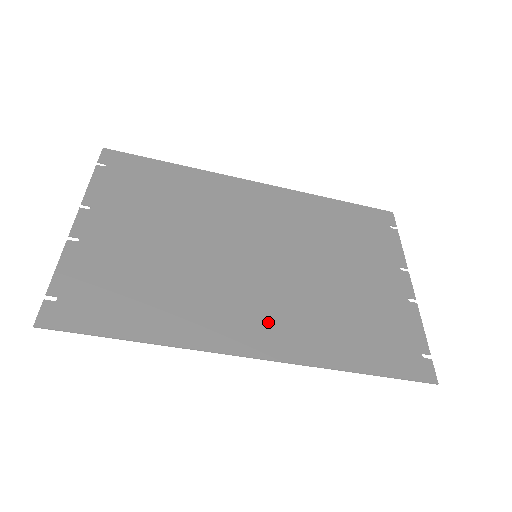
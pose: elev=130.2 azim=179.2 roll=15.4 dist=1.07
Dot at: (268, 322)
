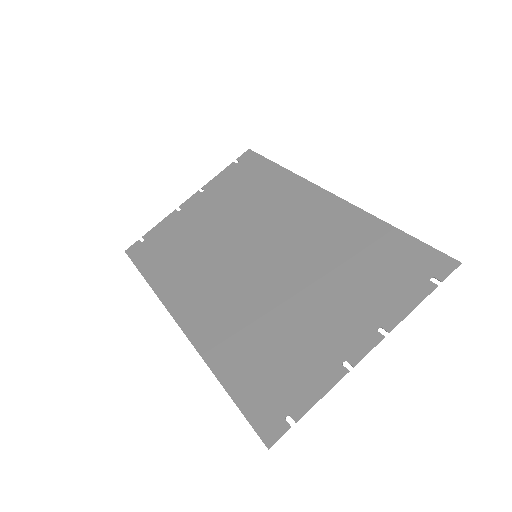
Dot at: (209, 307)
